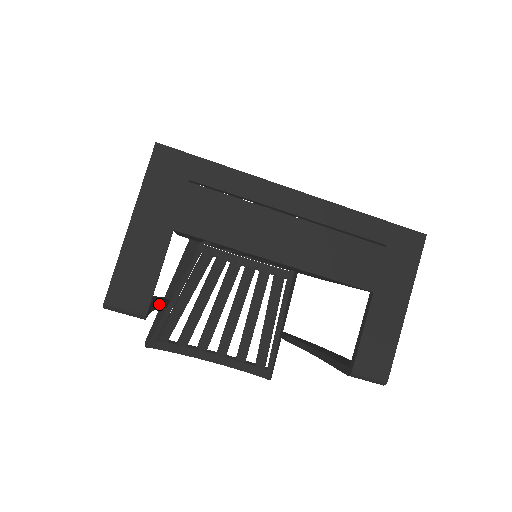
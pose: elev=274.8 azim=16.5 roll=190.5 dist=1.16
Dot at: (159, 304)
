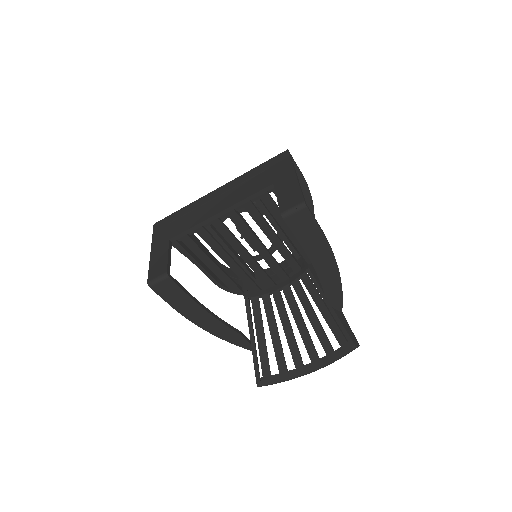
Dot at: (219, 318)
